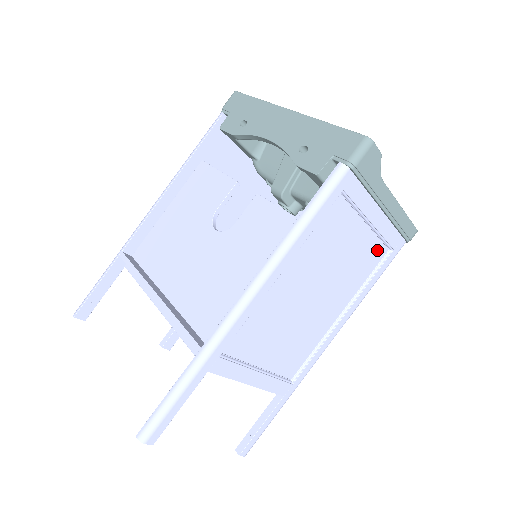
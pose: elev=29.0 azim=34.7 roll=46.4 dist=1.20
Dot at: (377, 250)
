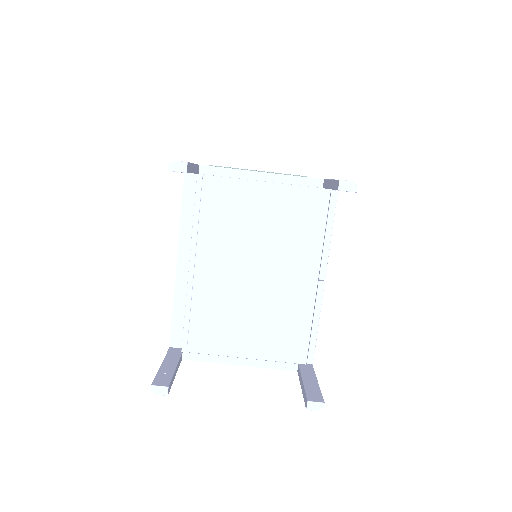
Dot at: occluded
